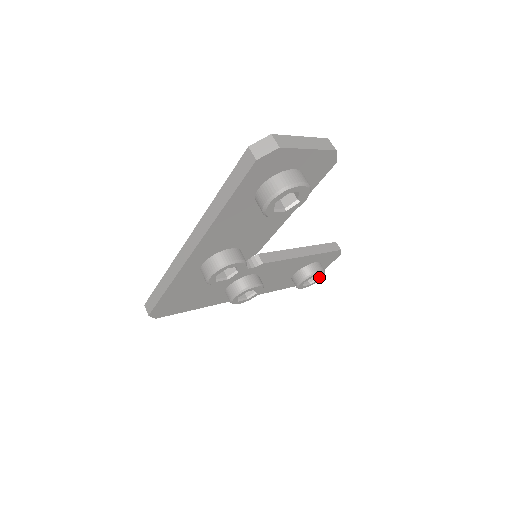
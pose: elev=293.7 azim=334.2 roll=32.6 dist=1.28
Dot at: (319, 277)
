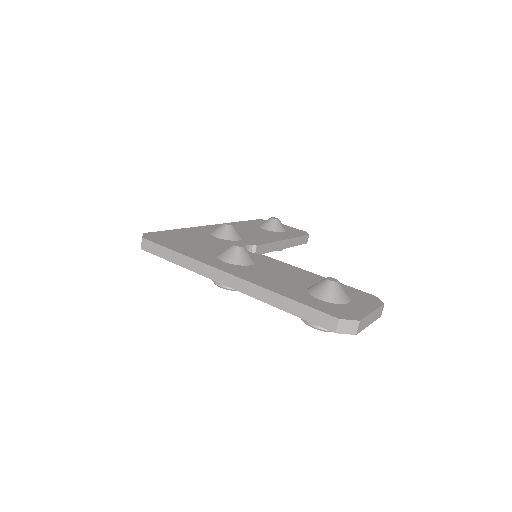
Dot at: occluded
